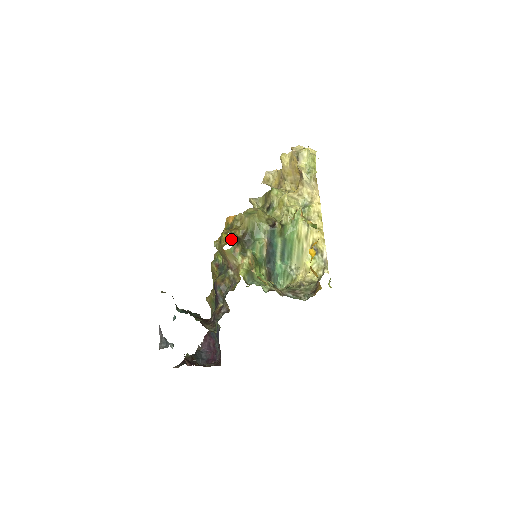
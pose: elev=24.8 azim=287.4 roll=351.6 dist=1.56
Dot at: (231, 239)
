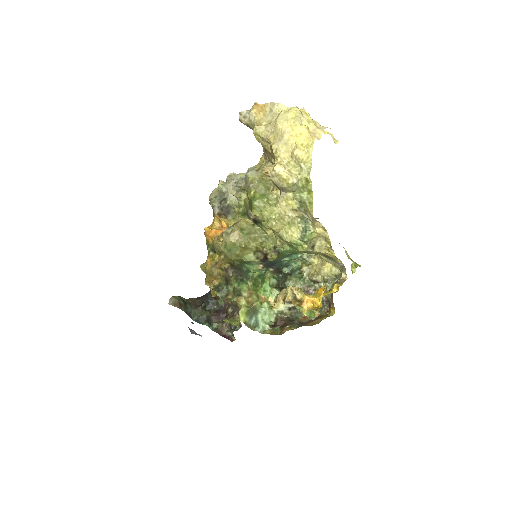
Dot at: (217, 290)
